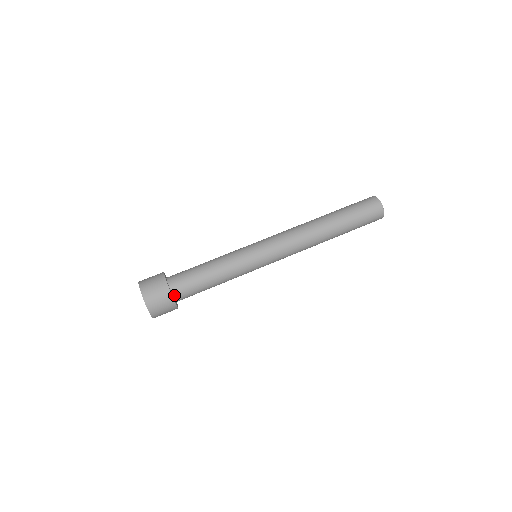
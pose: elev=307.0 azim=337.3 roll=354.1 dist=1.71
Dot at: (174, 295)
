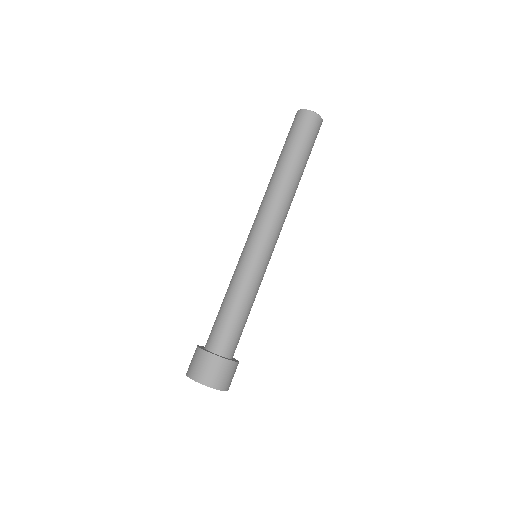
Dot at: (224, 355)
